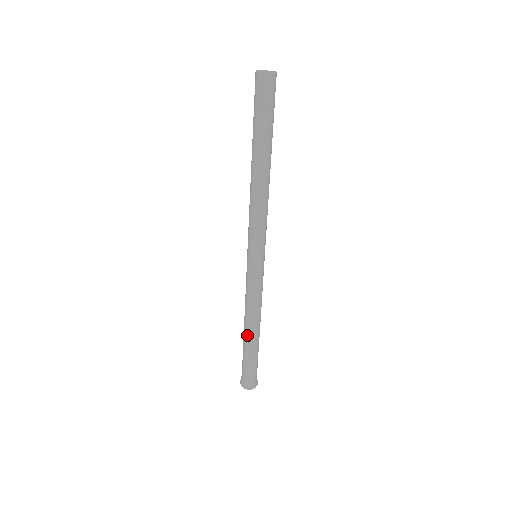
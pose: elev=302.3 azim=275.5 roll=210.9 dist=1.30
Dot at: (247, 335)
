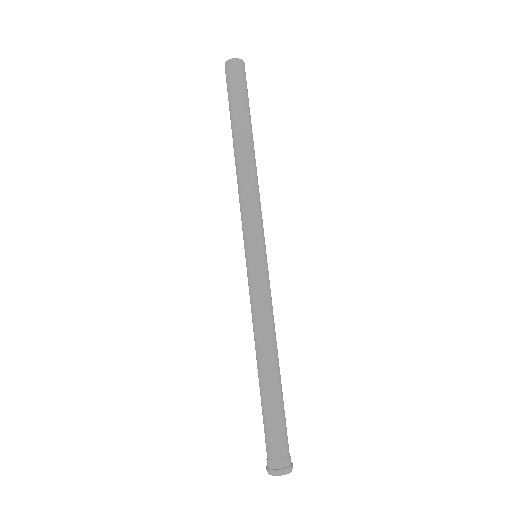
Dot at: (265, 372)
